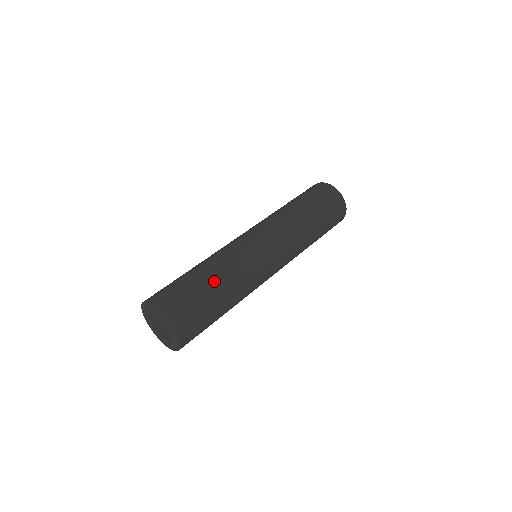
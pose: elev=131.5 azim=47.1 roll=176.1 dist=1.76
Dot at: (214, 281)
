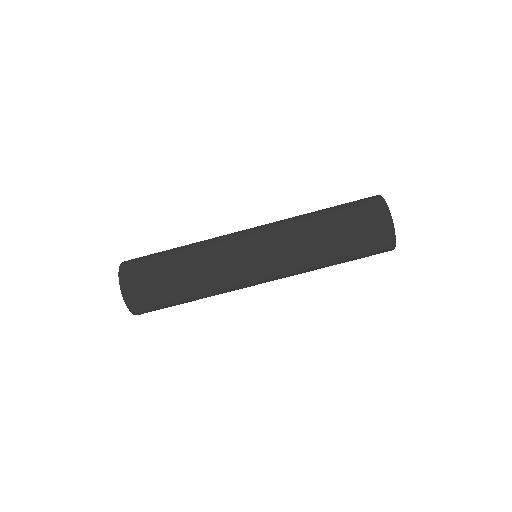
Dot at: (177, 258)
